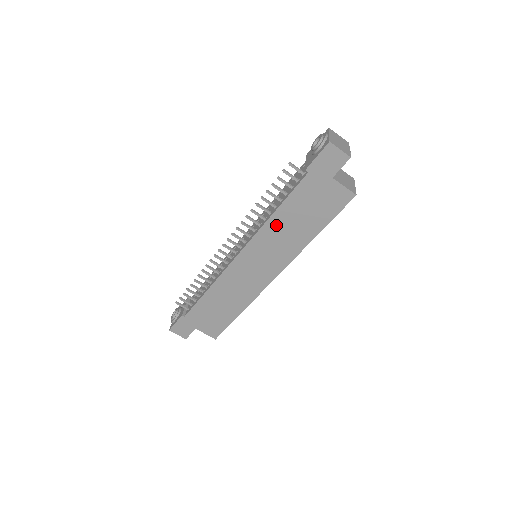
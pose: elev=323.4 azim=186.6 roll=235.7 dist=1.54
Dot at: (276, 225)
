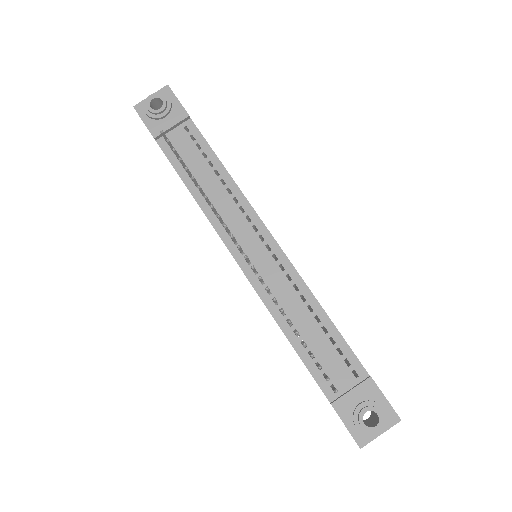
Dot at: occluded
